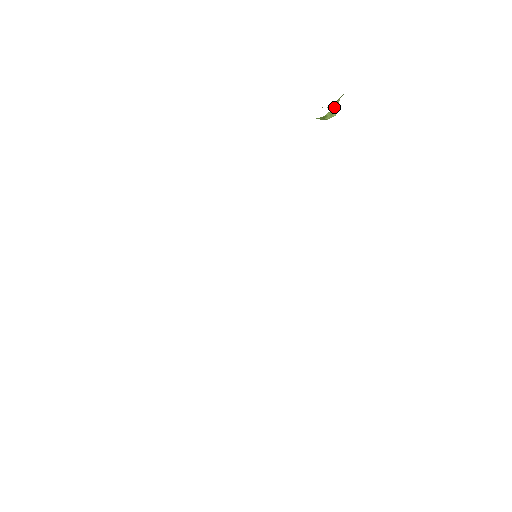
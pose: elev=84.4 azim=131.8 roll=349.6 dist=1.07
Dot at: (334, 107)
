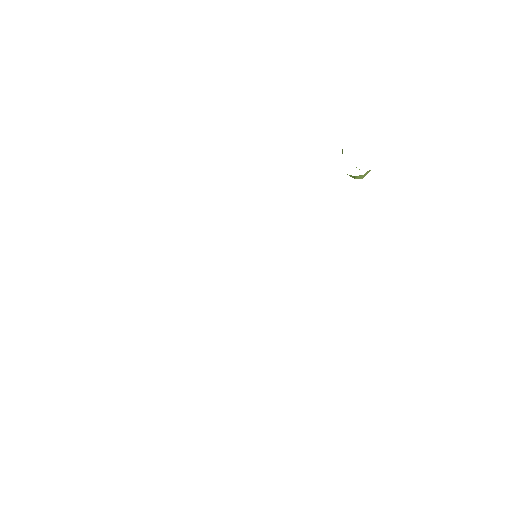
Dot at: (366, 173)
